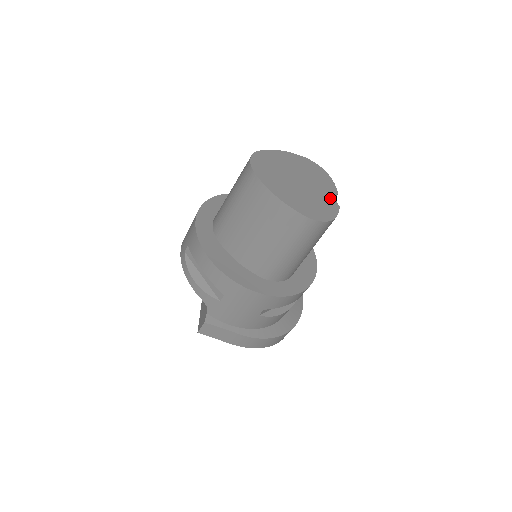
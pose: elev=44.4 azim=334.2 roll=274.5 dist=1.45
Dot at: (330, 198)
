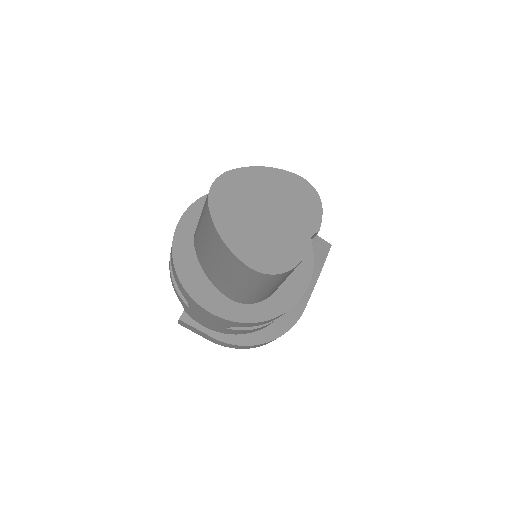
Dot at: (302, 238)
